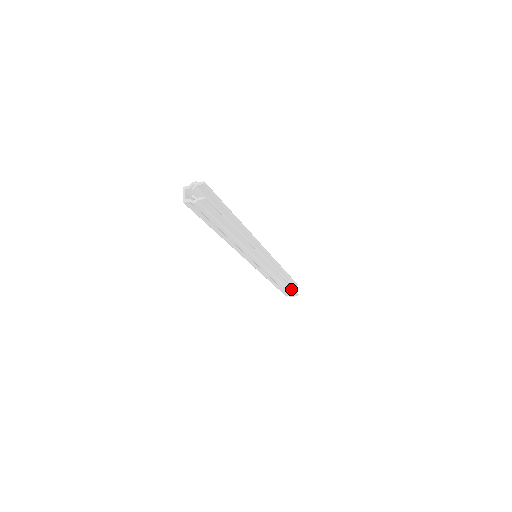
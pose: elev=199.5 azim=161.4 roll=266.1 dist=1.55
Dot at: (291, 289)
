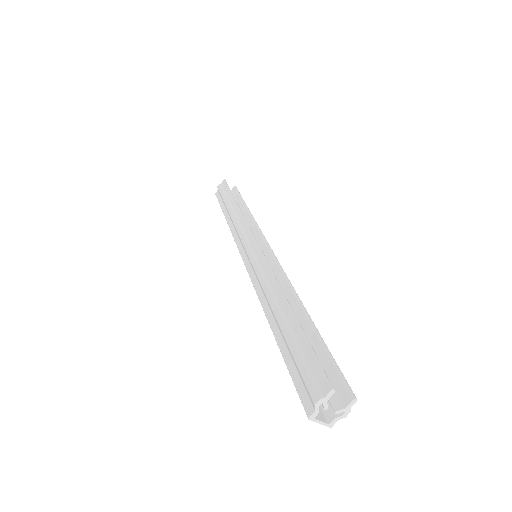
Dot at: occluded
